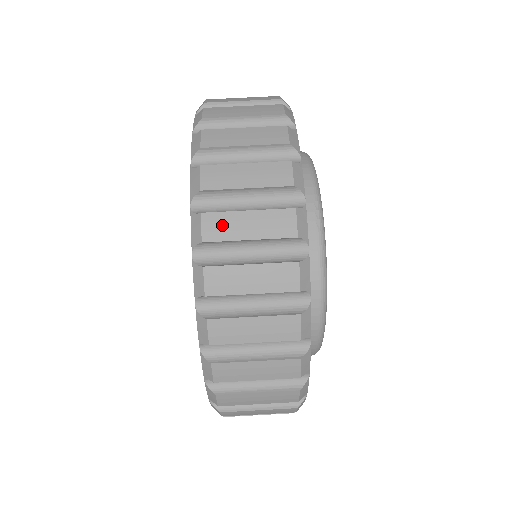
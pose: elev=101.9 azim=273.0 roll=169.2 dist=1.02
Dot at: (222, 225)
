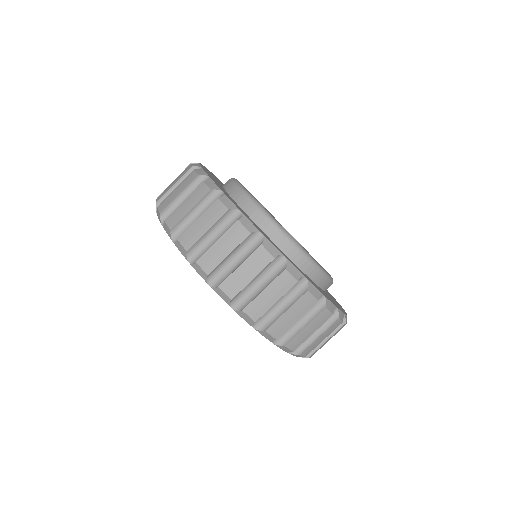
Dot at: (258, 307)
